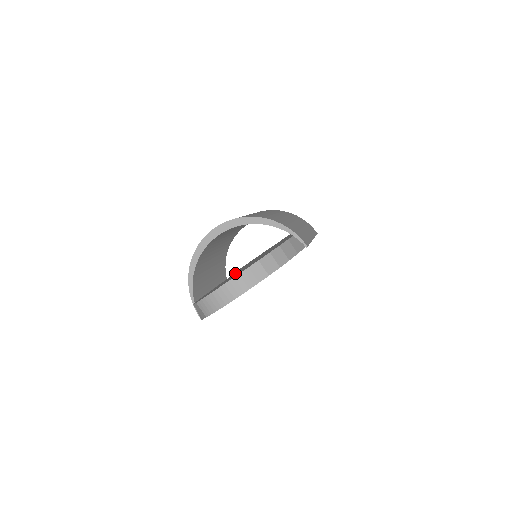
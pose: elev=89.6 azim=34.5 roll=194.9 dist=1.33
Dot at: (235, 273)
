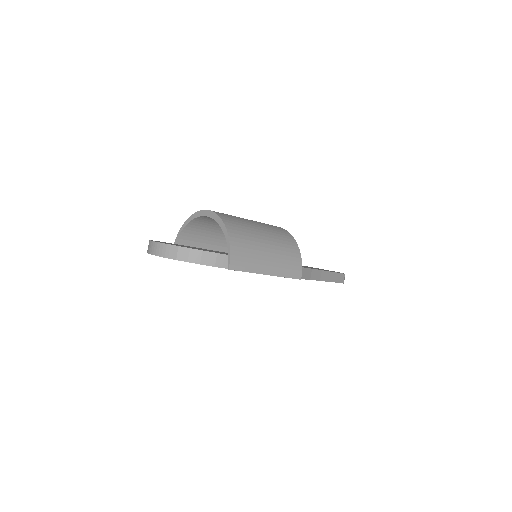
Dot at: occluded
